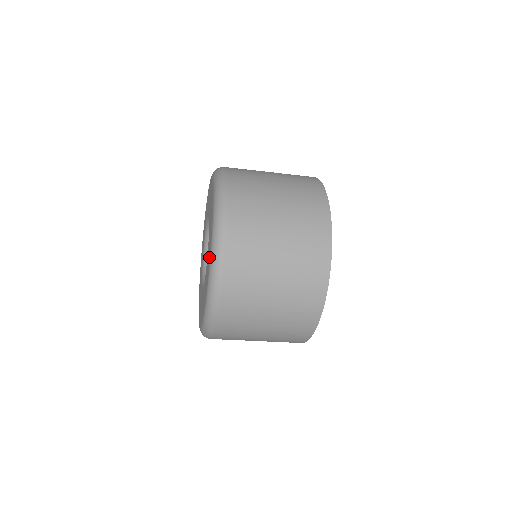
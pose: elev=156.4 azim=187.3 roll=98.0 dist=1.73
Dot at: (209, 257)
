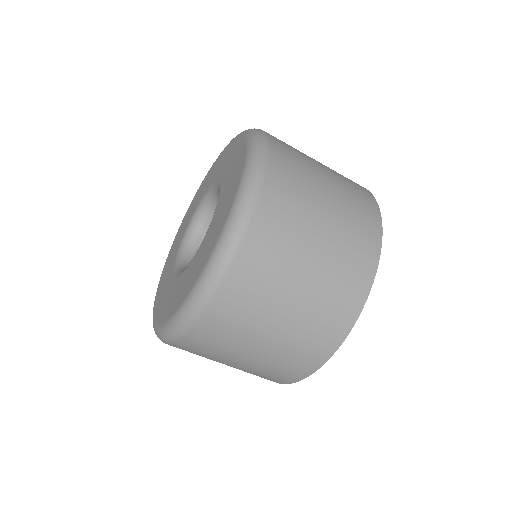
Dot at: (195, 277)
